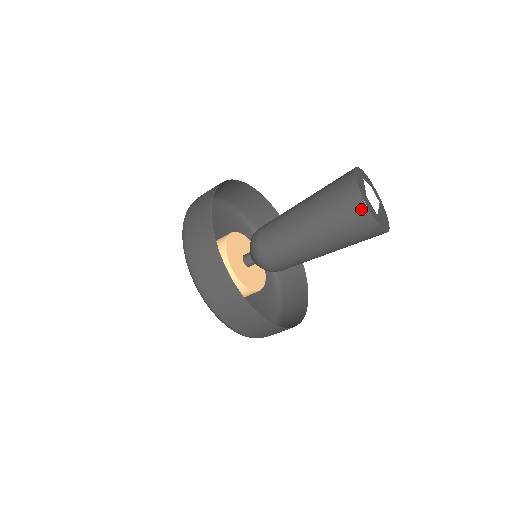
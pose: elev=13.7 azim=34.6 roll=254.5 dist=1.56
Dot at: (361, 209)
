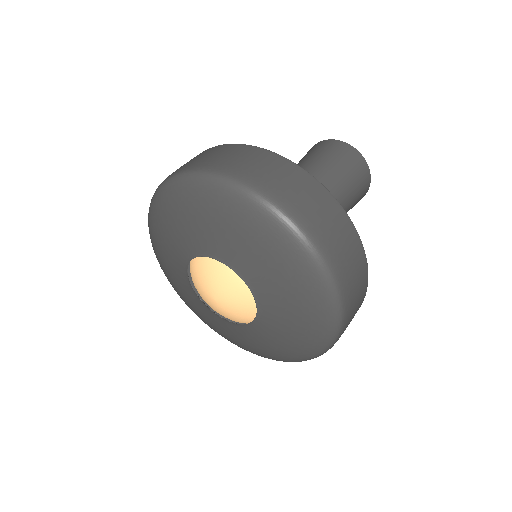
Dot at: (365, 169)
